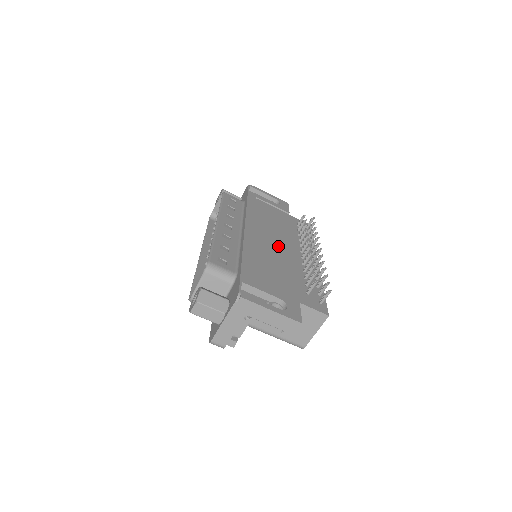
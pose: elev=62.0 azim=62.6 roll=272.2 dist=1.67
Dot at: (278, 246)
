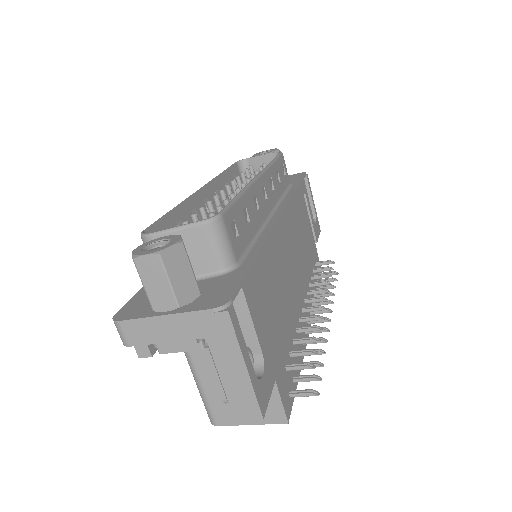
Dot at: (293, 271)
